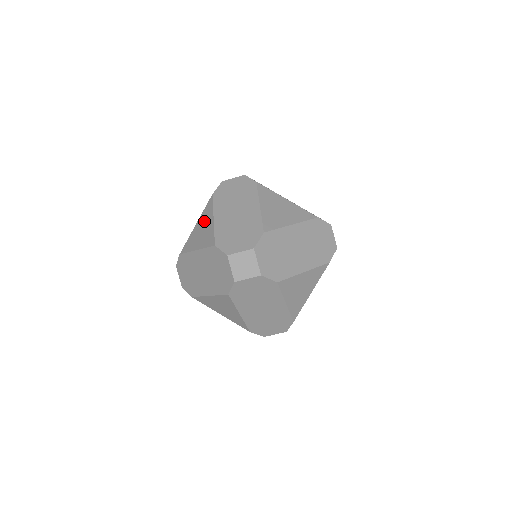
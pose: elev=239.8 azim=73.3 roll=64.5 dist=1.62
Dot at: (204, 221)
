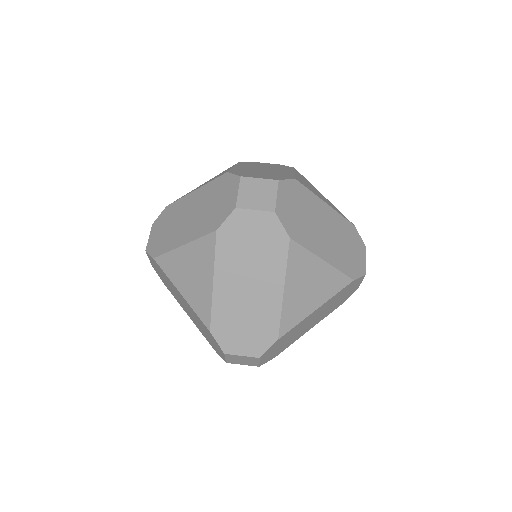
Dot at: occluded
